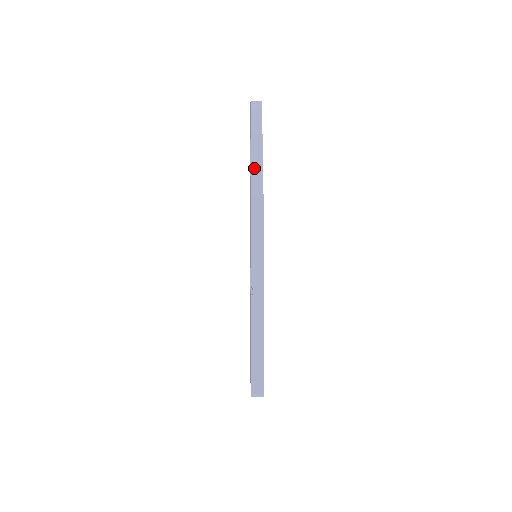
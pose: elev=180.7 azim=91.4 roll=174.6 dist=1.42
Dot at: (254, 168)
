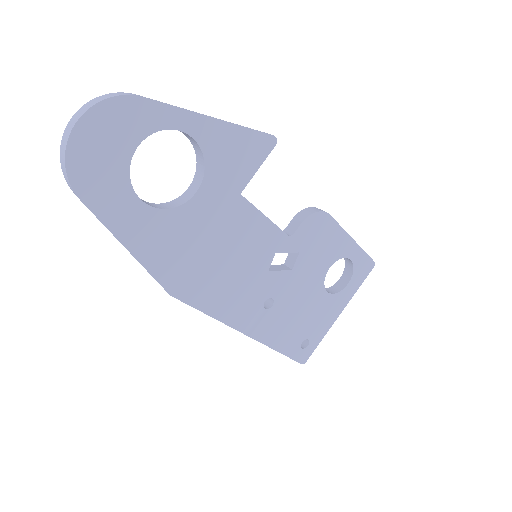
Dot at: occluded
